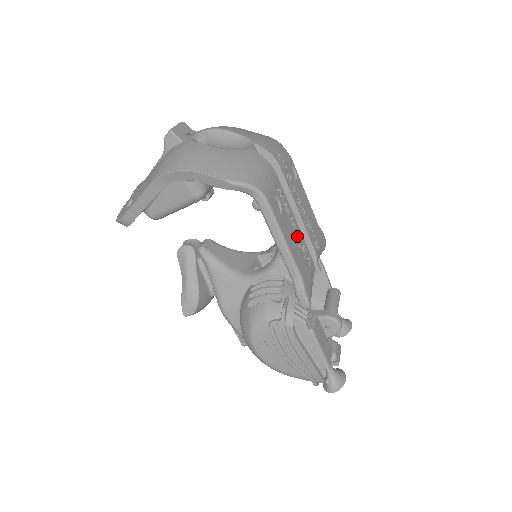
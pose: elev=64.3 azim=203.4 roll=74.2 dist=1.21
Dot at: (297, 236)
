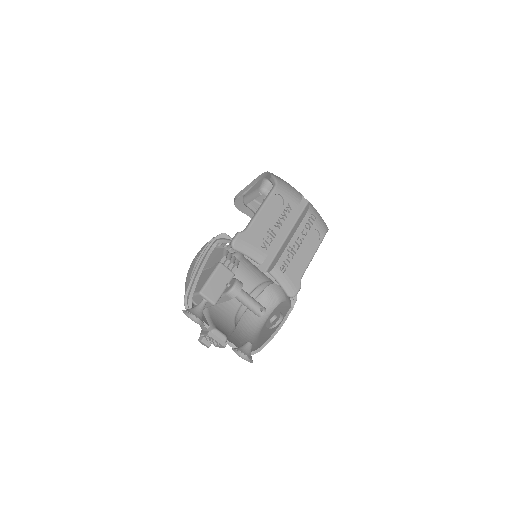
Dot at: (273, 229)
